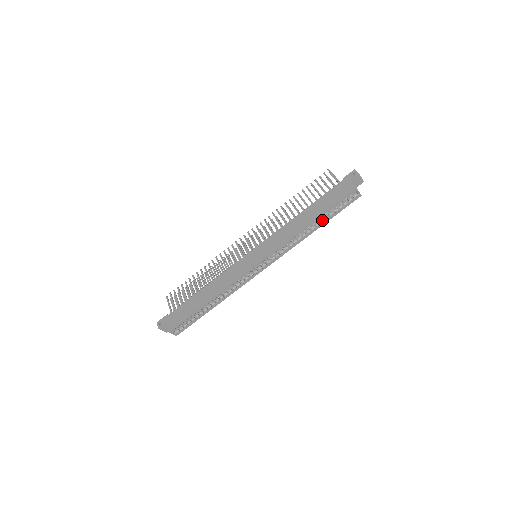
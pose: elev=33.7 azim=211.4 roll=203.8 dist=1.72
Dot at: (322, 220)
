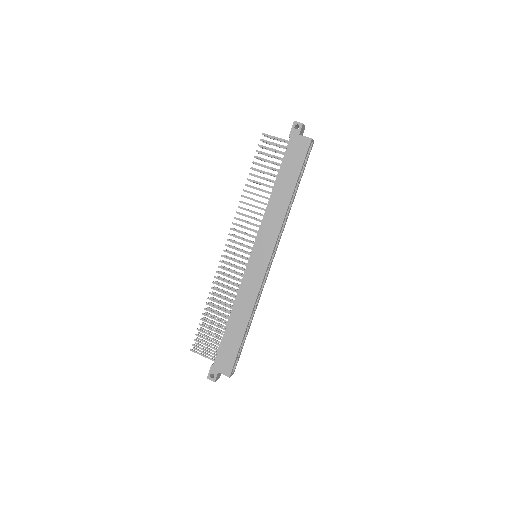
Dot at: (296, 186)
